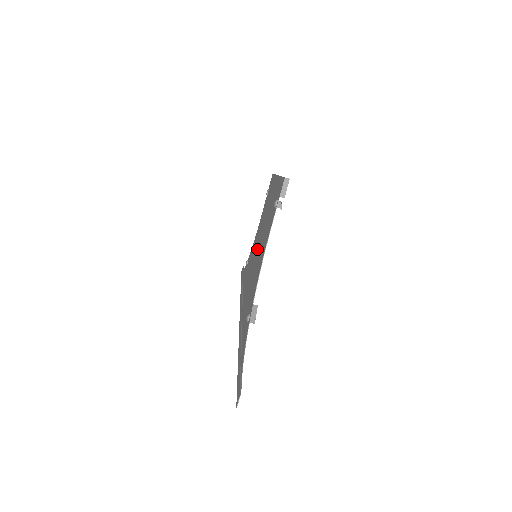
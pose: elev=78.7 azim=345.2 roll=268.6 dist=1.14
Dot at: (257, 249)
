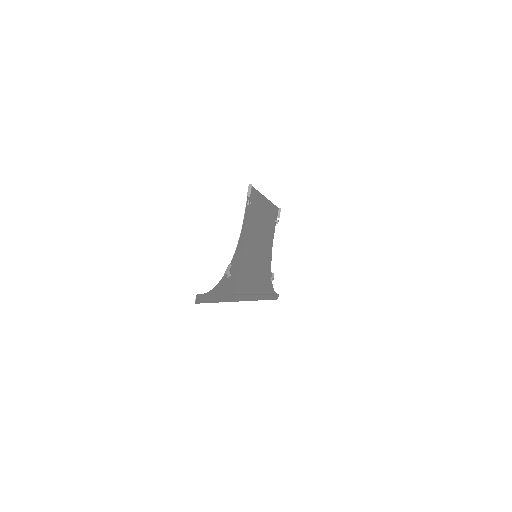
Dot at: (256, 251)
